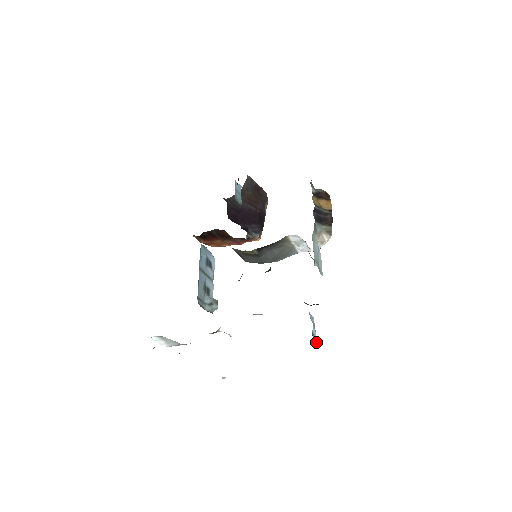
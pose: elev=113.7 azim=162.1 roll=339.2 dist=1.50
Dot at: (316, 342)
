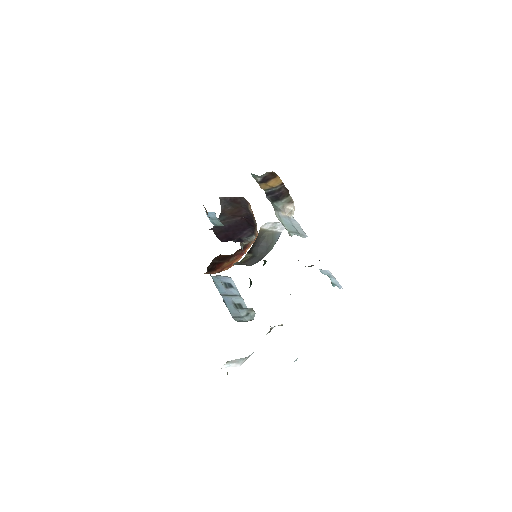
Dot at: occluded
